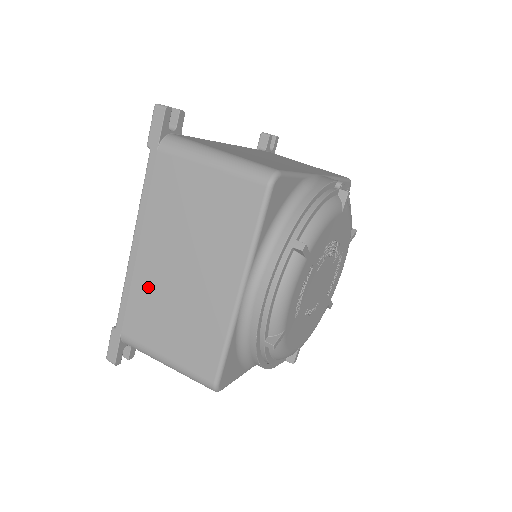
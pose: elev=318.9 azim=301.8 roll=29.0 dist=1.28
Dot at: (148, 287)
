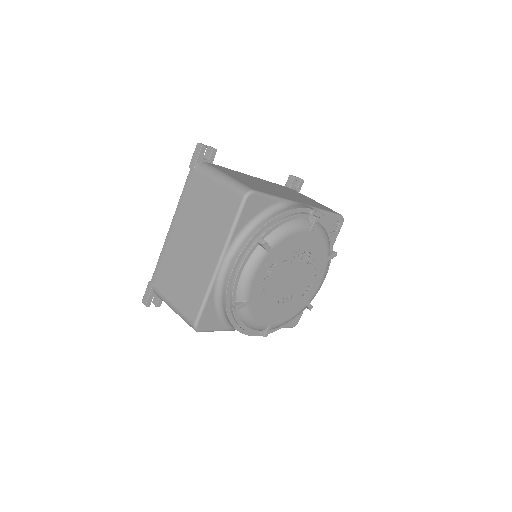
Dot at: (172, 256)
